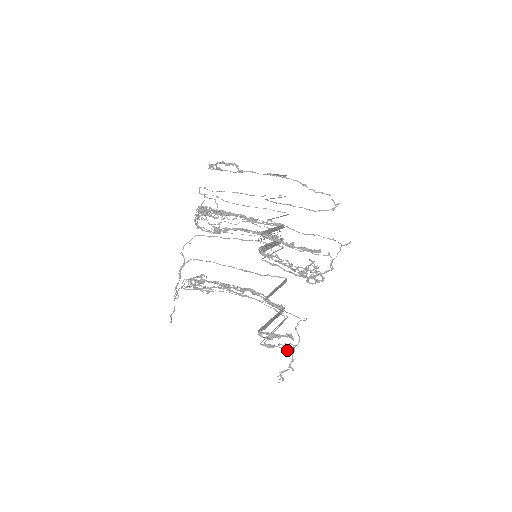
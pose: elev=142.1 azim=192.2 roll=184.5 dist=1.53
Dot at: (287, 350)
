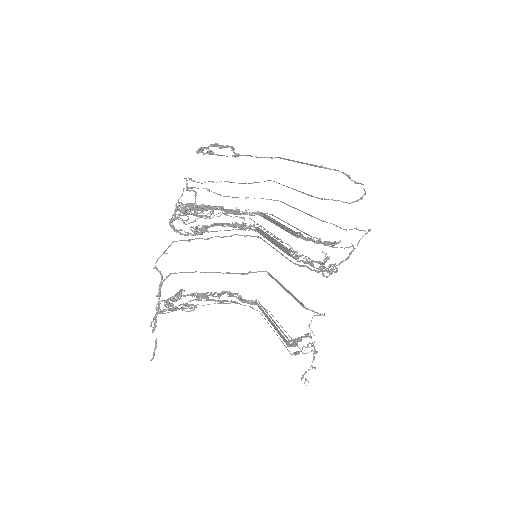
Dot at: (317, 352)
